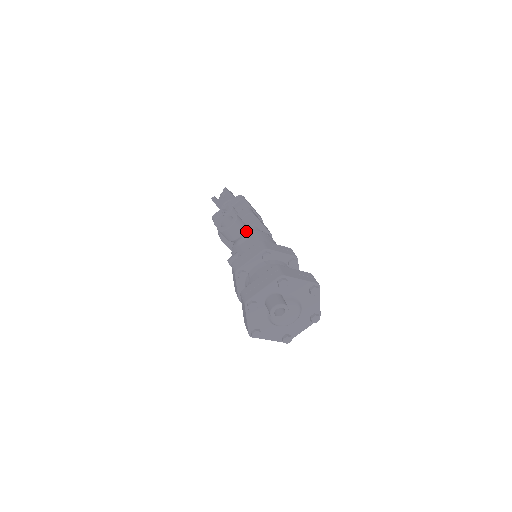
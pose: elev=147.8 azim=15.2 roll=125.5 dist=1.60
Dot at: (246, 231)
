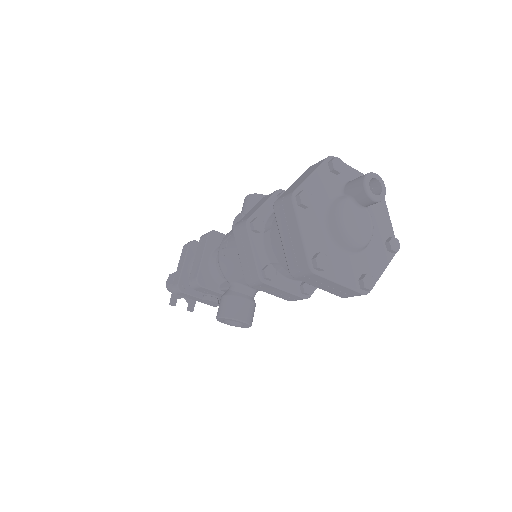
Dot at: occluded
